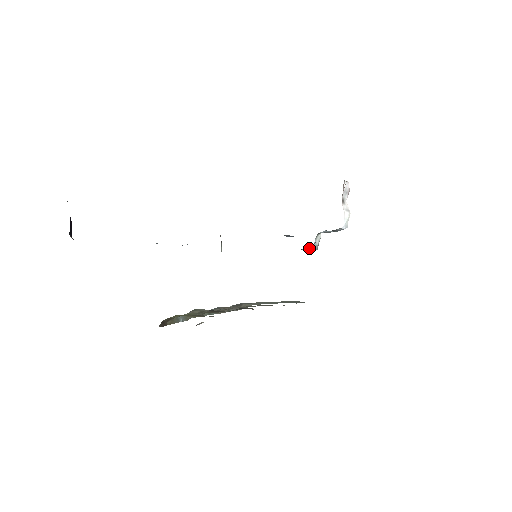
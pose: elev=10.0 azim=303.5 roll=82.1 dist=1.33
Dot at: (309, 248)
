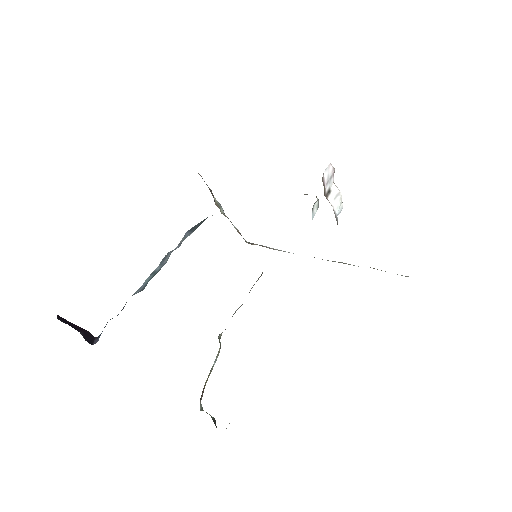
Dot at: occluded
